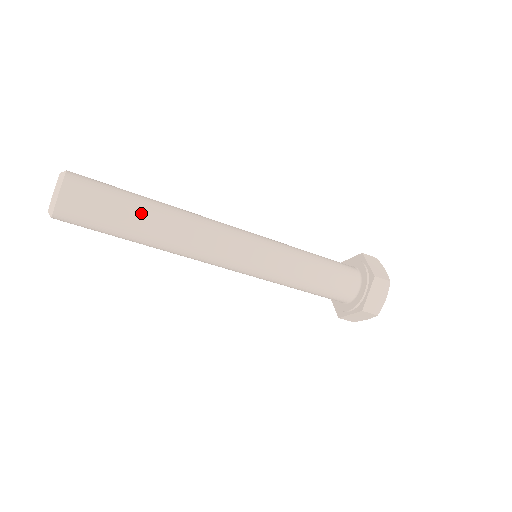
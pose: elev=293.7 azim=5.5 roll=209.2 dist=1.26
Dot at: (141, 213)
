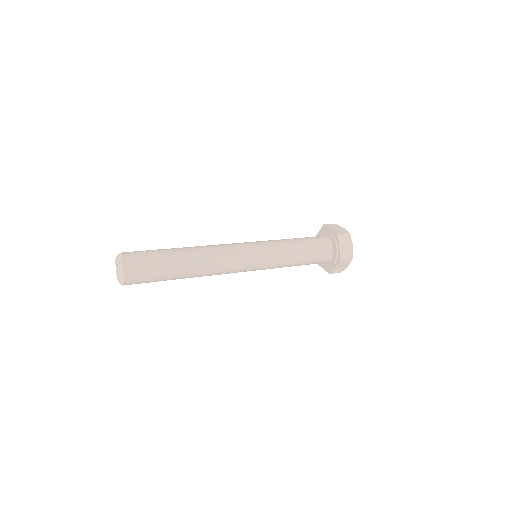
Dot at: (175, 258)
